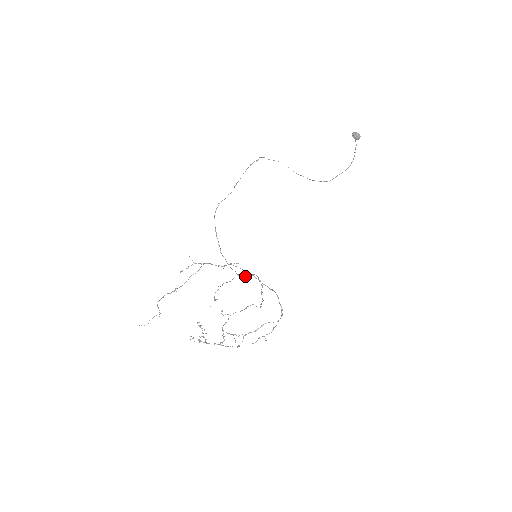
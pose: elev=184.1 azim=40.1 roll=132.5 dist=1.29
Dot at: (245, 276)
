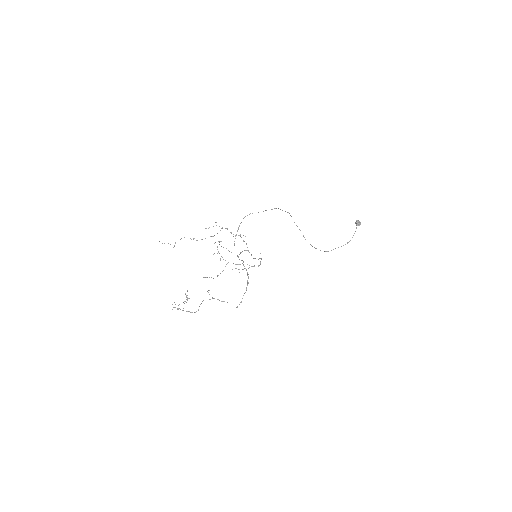
Dot at: (242, 260)
